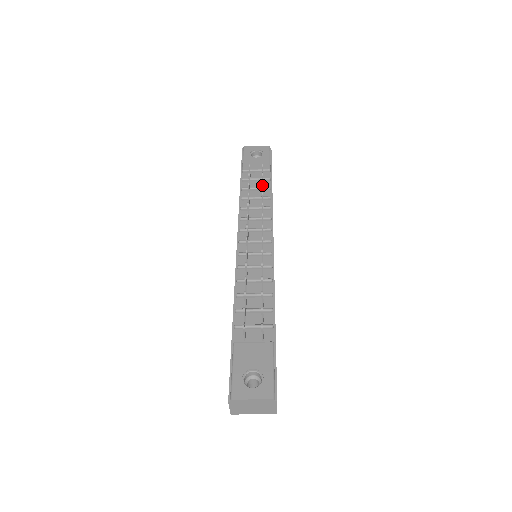
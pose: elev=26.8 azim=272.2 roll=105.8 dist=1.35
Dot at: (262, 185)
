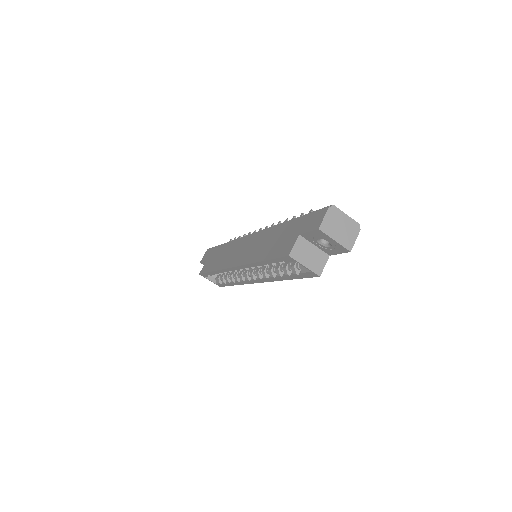
Dot at: occluded
